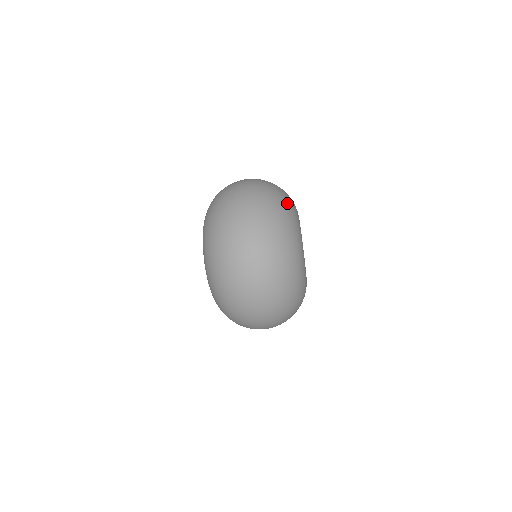
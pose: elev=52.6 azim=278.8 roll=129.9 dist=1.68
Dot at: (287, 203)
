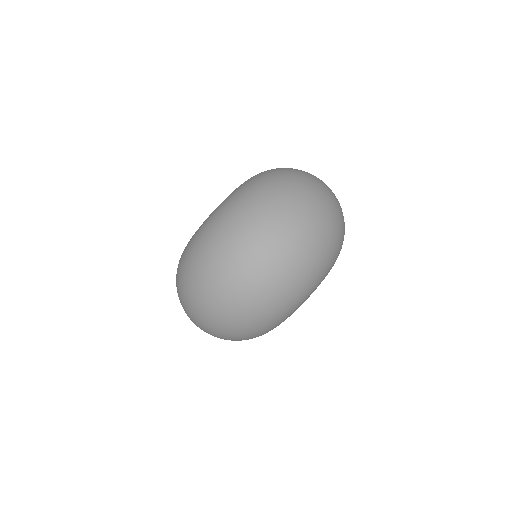
Dot at: occluded
